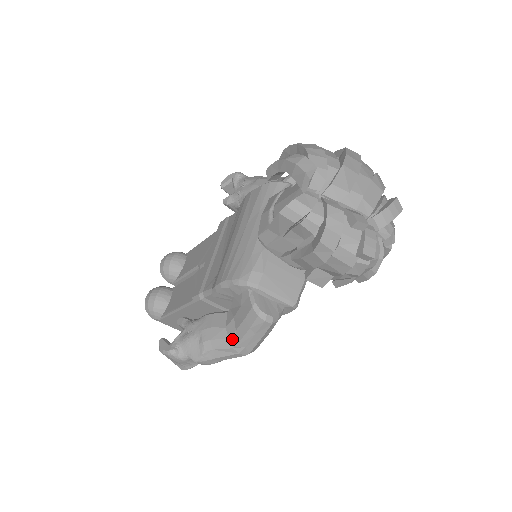
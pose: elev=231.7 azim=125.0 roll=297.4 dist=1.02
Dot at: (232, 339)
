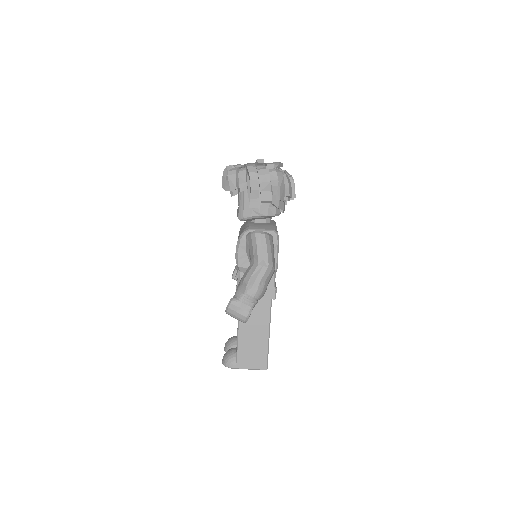
Dot at: (255, 262)
